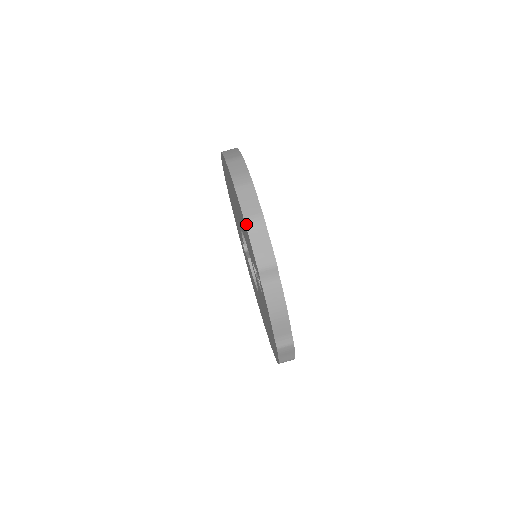
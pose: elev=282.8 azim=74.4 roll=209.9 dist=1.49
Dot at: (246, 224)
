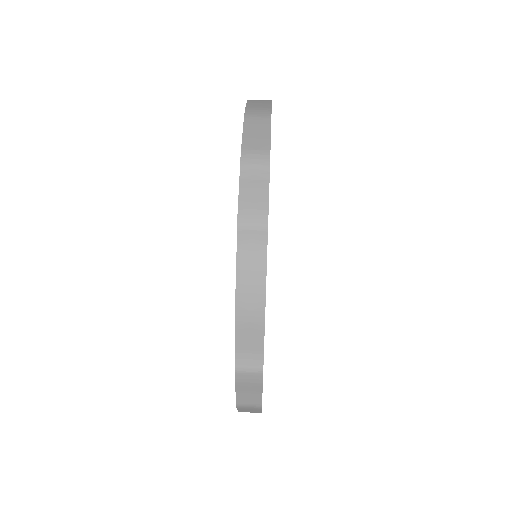
Dot at: (241, 158)
